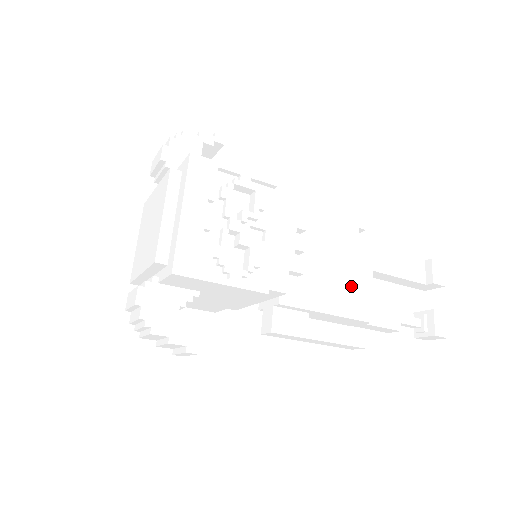
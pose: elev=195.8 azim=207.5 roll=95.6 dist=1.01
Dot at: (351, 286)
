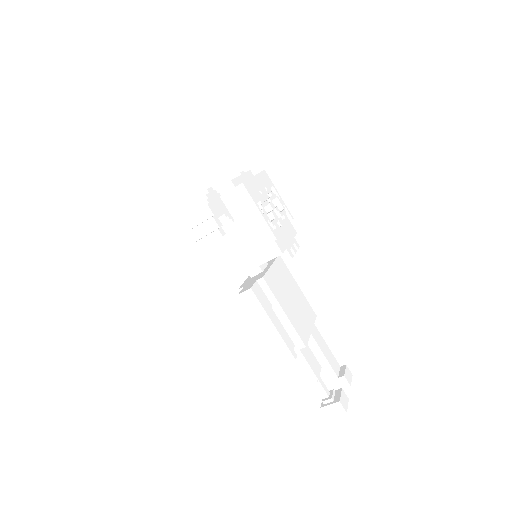
Dot at: (300, 318)
